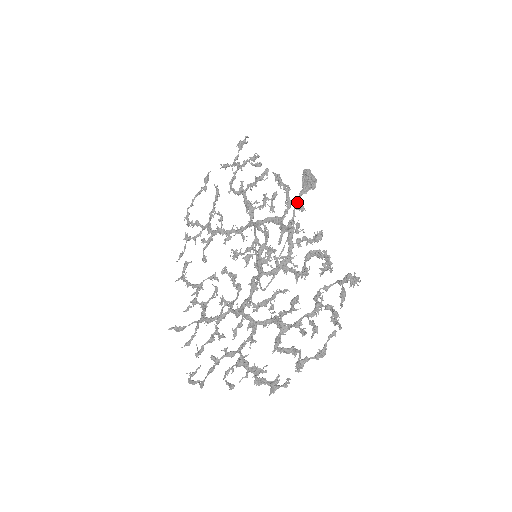
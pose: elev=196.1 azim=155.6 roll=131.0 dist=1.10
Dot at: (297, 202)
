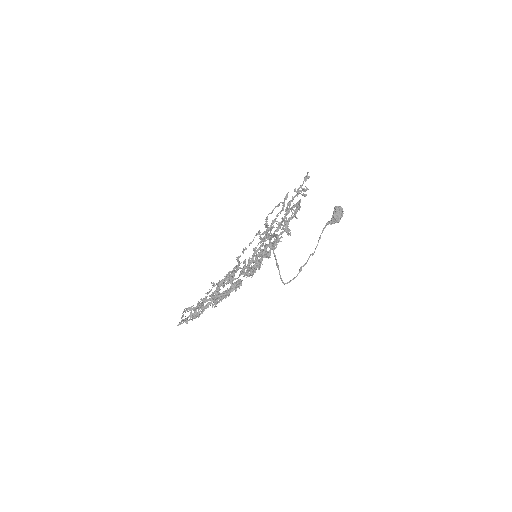
Dot at: (285, 228)
